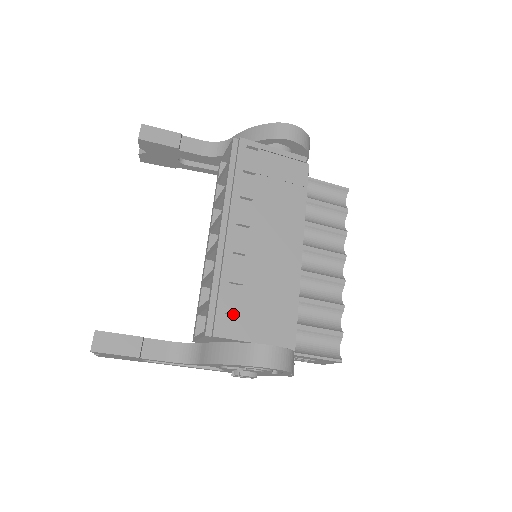
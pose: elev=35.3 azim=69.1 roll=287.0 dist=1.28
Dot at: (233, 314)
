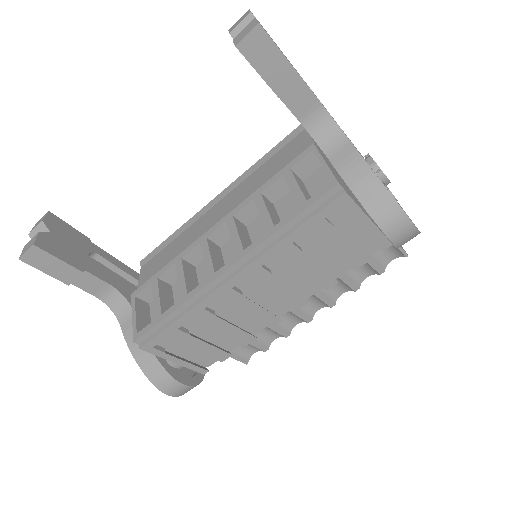
Dot at: (173, 340)
